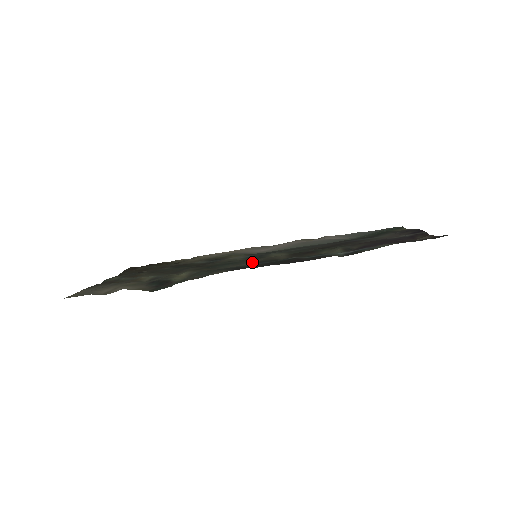
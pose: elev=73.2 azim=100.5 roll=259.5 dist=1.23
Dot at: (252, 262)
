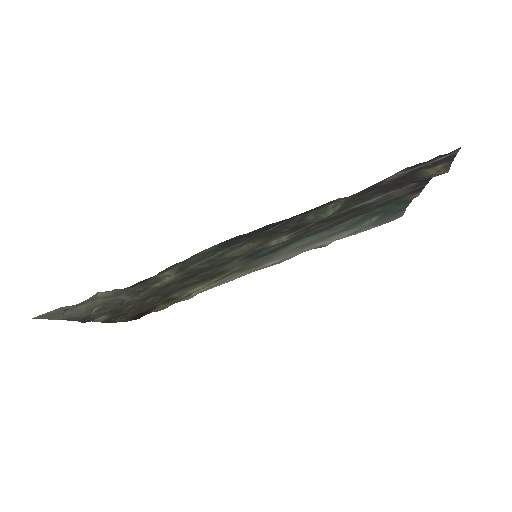
Dot at: (248, 246)
